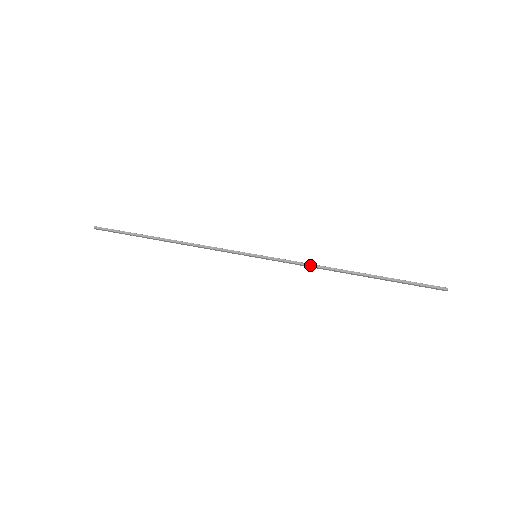
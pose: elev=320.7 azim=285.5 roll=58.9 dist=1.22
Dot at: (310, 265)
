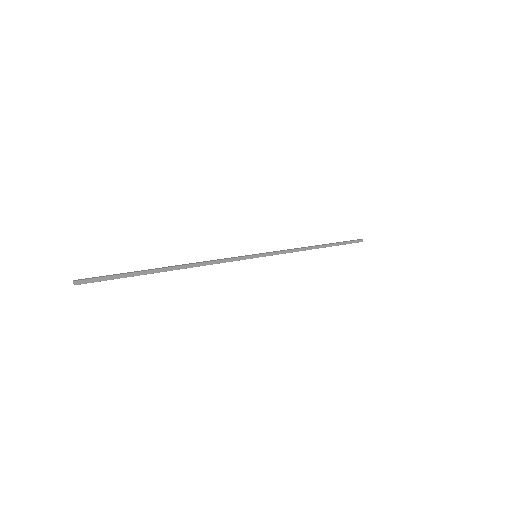
Dot at: (294, 249)
